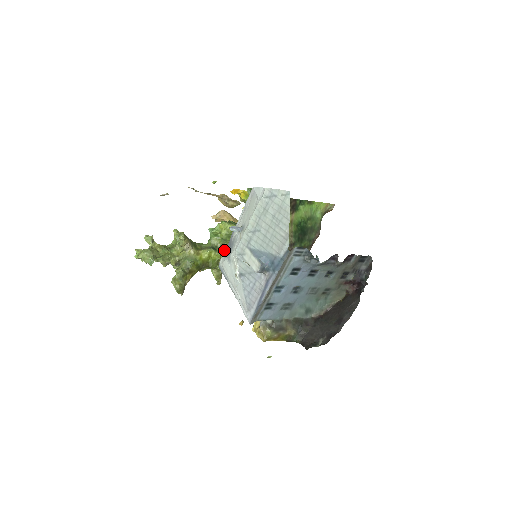
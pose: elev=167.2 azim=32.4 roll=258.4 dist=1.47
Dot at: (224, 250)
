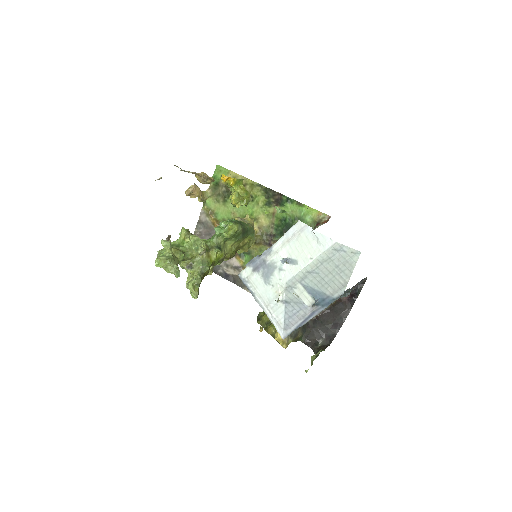
Dot at: (225, 247)
